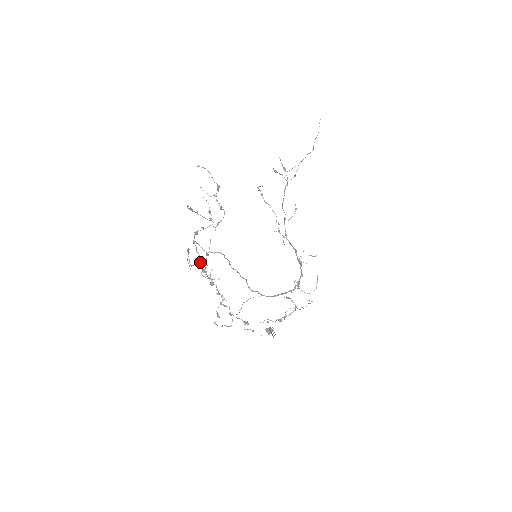
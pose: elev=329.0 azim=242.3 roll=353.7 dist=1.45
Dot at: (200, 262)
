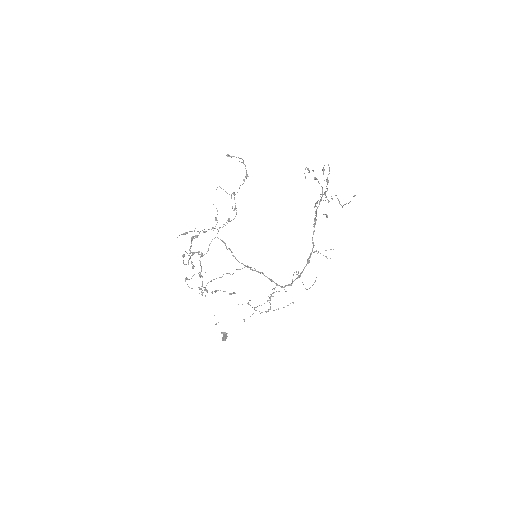
Dot at: (198, 253)
